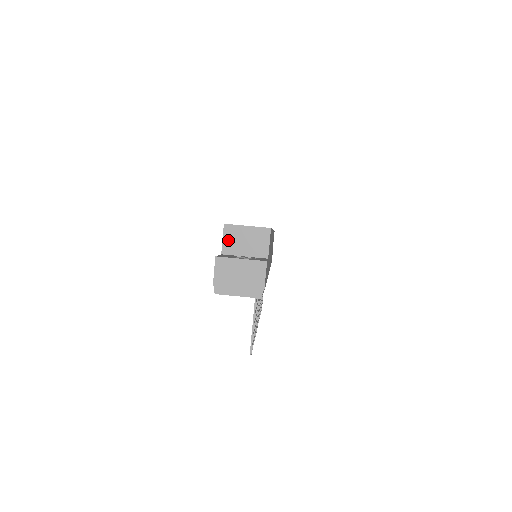
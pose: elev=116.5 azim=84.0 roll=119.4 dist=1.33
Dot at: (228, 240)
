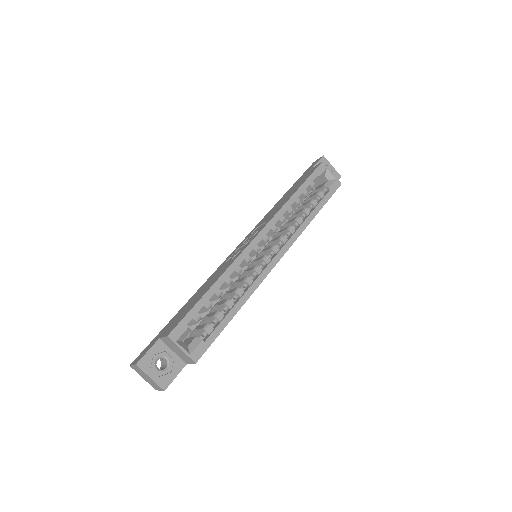
Dot at: (166, 340)
